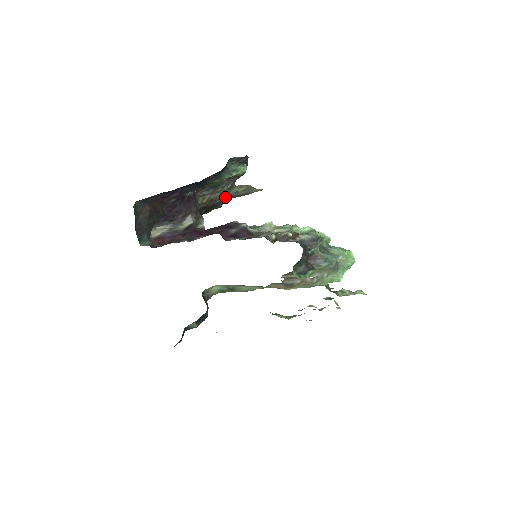
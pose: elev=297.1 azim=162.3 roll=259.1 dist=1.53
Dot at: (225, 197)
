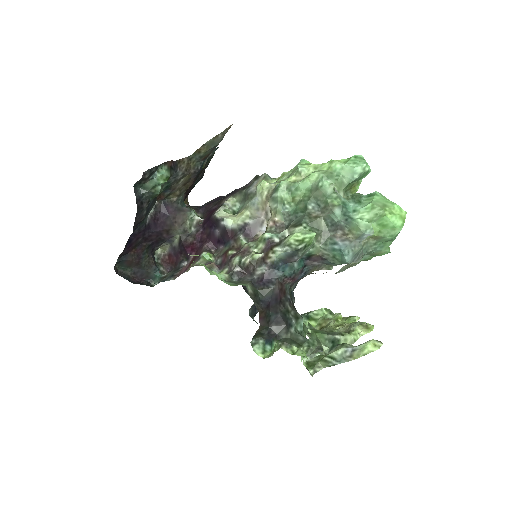
Dot at: (196, 168)
